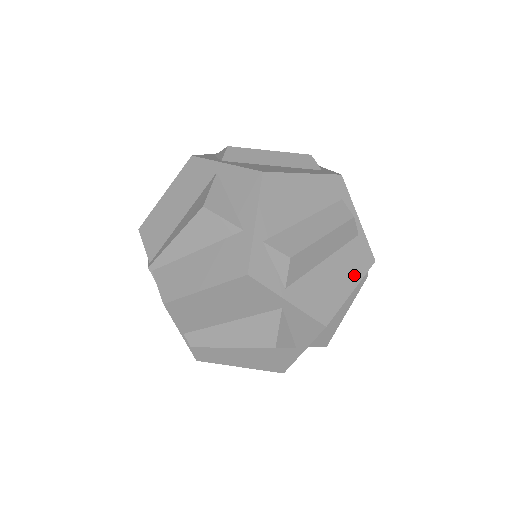
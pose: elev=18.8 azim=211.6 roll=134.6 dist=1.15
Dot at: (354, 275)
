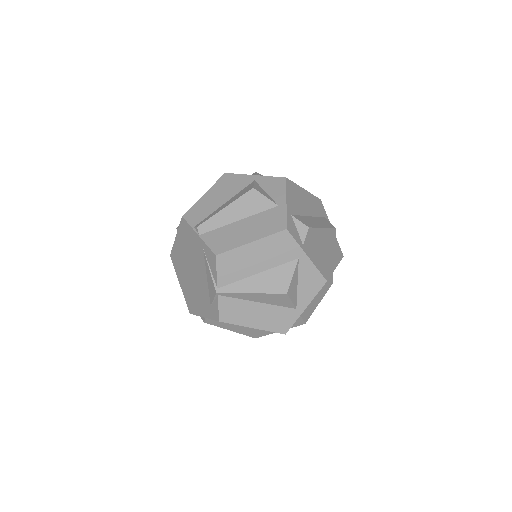
Dot at: occluded
